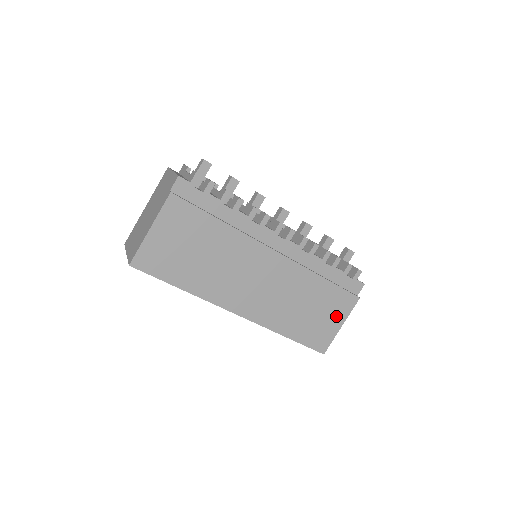
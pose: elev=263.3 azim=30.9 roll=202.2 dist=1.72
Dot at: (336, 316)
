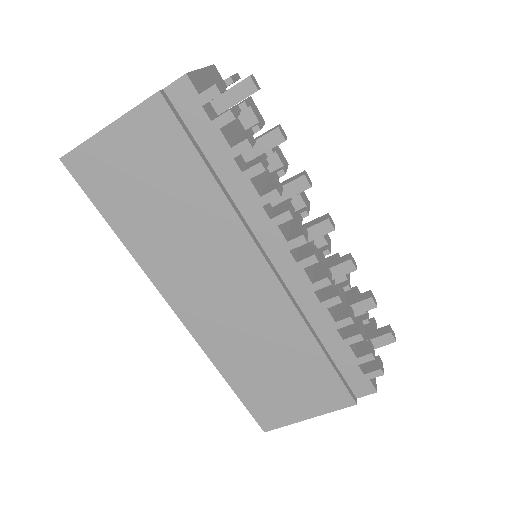
Dot at: (309, 402)
